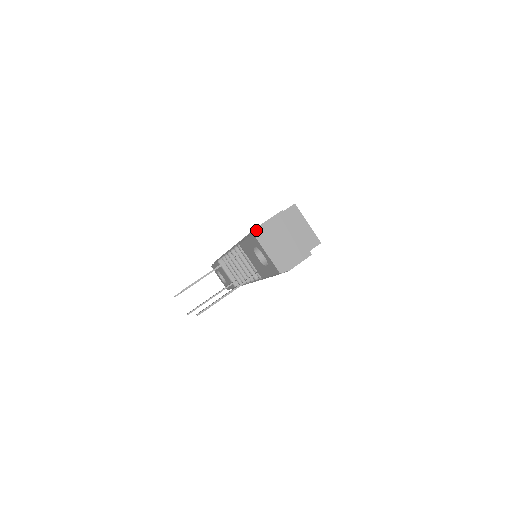
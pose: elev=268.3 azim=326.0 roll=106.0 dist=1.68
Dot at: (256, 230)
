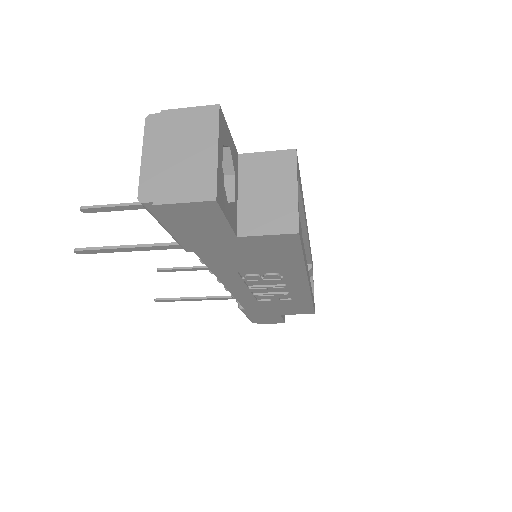
Dot at: (154, 114)
